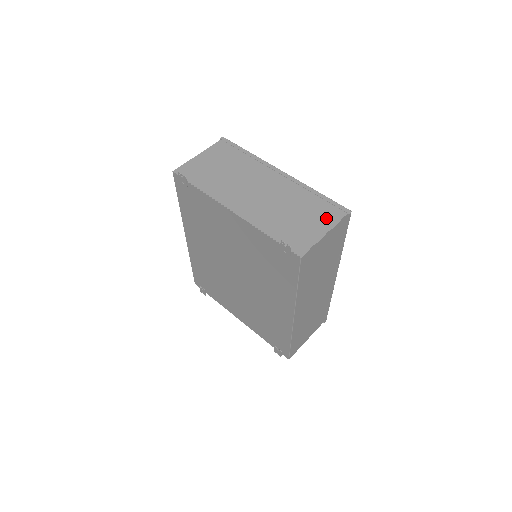
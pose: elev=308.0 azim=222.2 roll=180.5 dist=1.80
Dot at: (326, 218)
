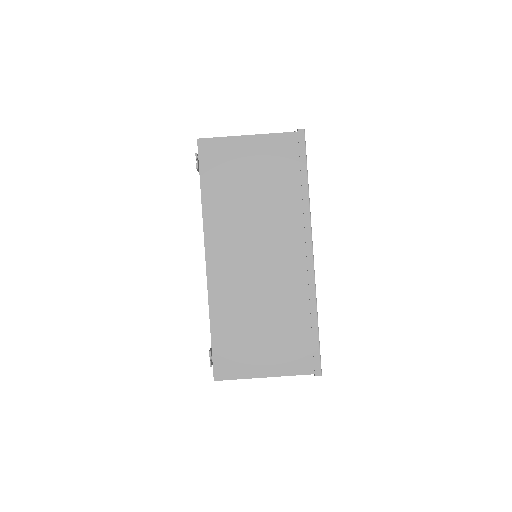
Dot at: (288, 359)
